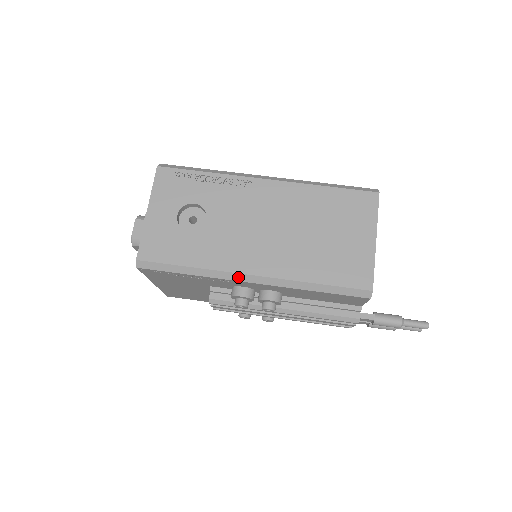
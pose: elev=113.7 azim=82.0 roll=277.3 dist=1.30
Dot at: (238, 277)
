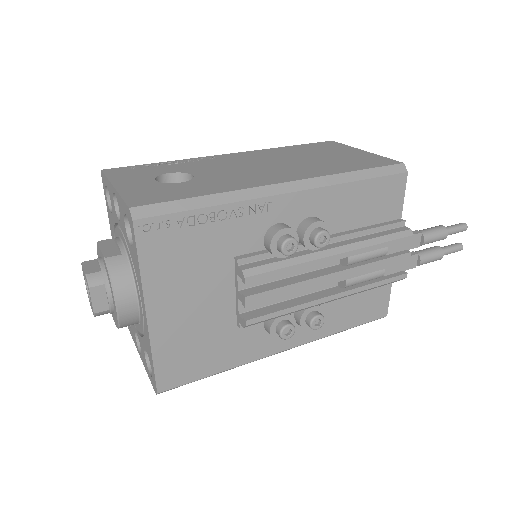
Dot at: (271, 190)
